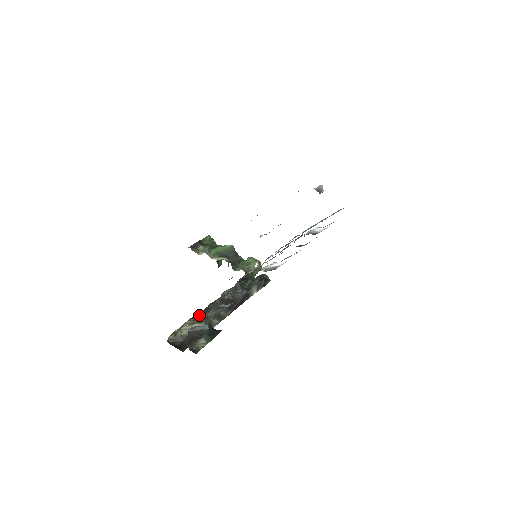
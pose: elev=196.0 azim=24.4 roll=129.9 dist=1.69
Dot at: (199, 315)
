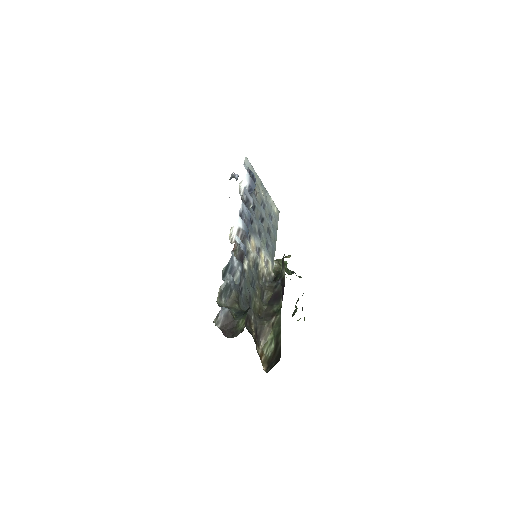
Dot at: (260, 329)
